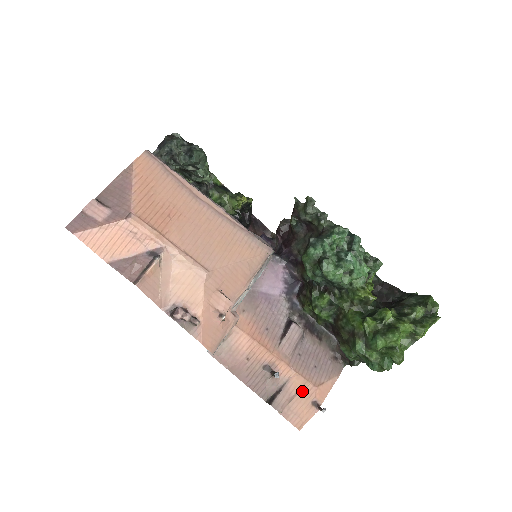
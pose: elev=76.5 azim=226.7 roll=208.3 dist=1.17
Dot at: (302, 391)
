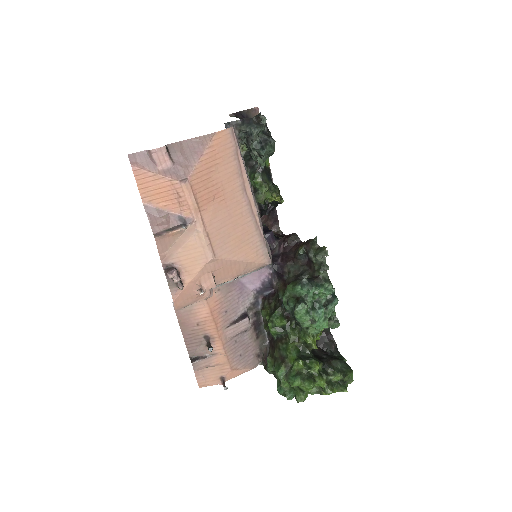
Dot at: (220, 366)
